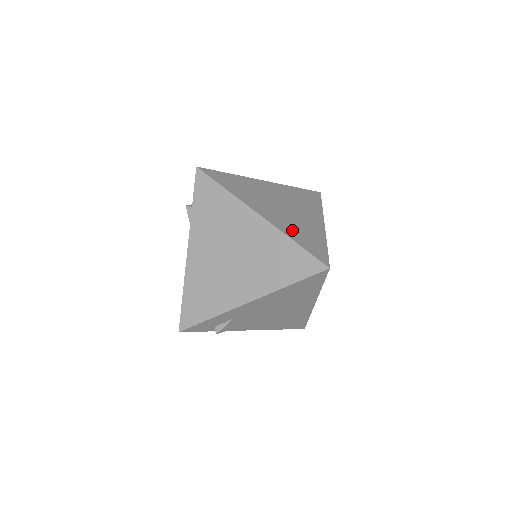
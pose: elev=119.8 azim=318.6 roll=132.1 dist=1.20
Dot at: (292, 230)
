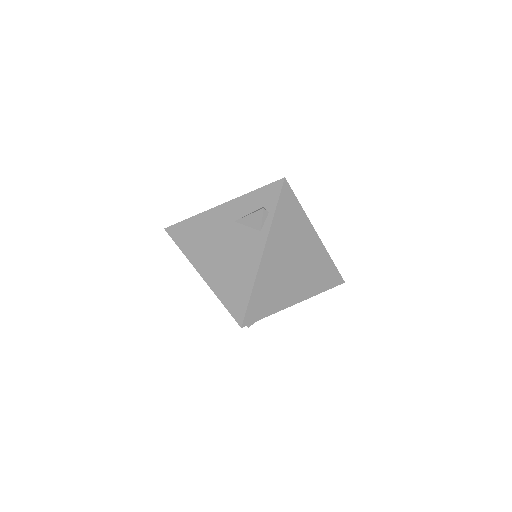
Dot at: occluded
